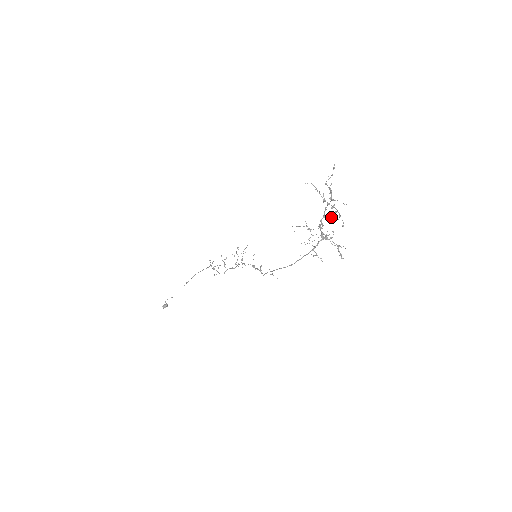
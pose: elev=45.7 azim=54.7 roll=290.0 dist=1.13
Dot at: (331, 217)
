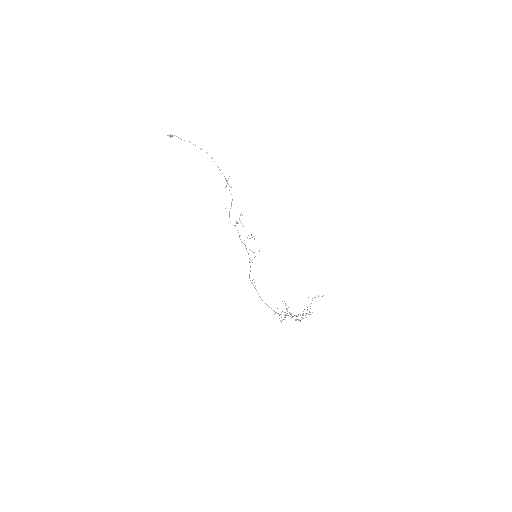
Dot at: (297, 319)
